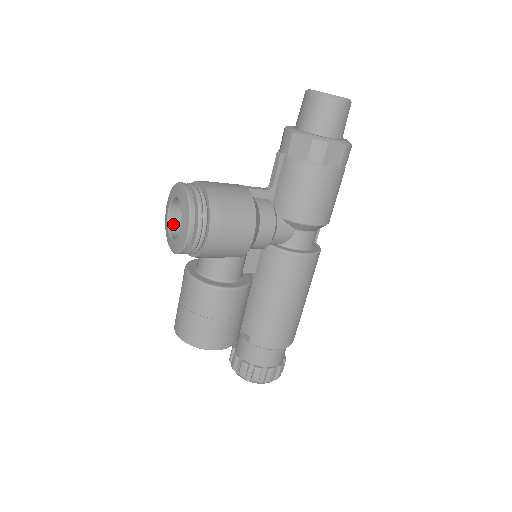
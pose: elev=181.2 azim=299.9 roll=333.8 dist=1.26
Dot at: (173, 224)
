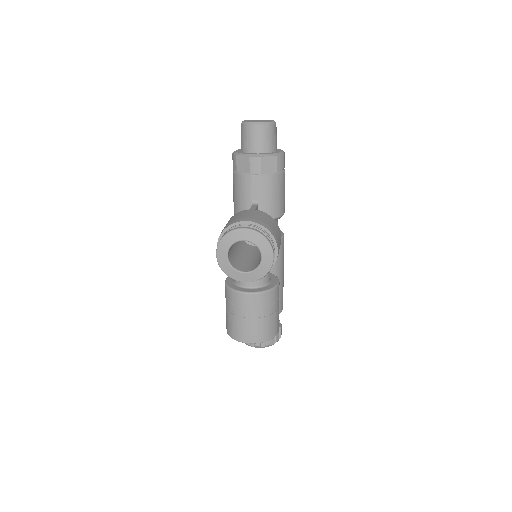
Dot at: (232, 264)
